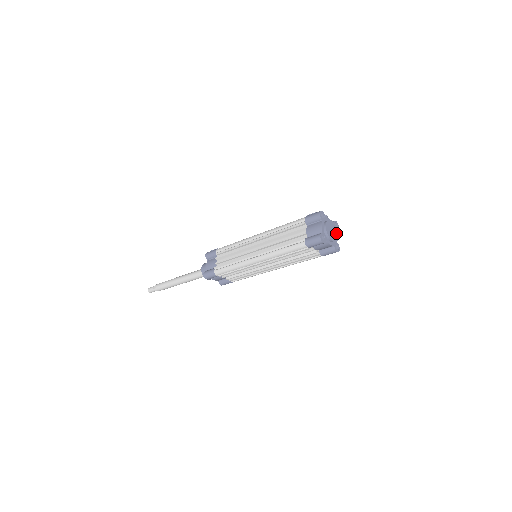
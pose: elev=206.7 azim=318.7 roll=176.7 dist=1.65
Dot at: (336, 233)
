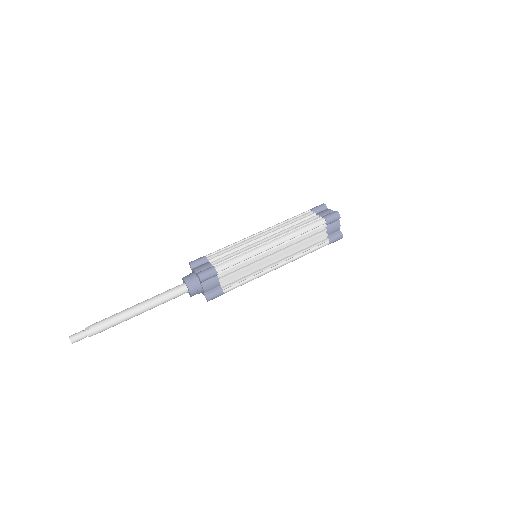
Dot at: occluded
